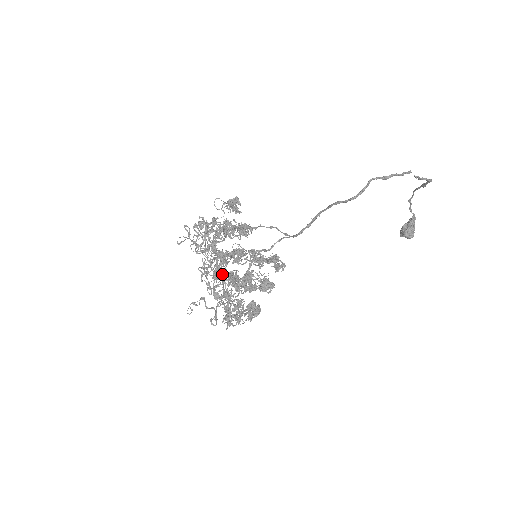
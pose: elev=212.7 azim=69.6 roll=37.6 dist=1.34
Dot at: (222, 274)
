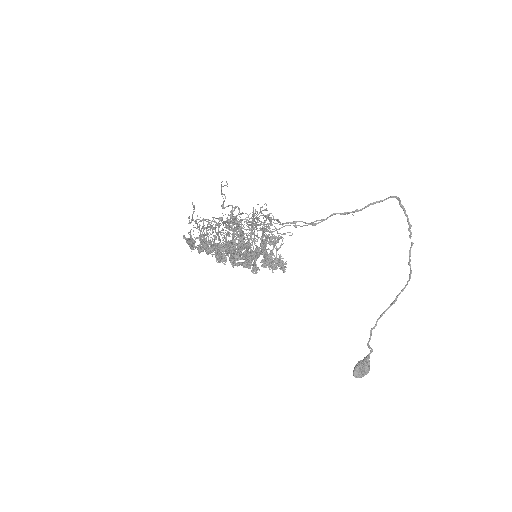
Dot at: occluded
